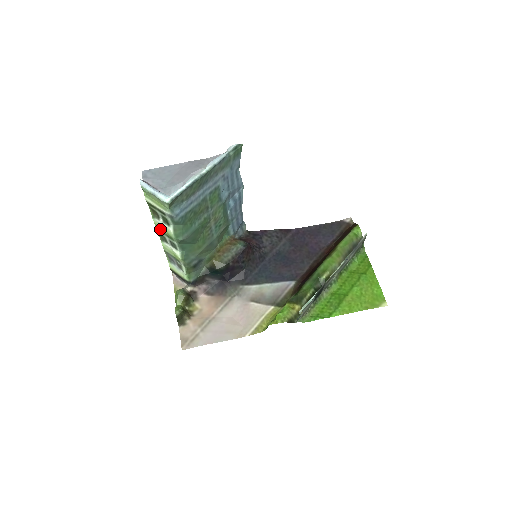
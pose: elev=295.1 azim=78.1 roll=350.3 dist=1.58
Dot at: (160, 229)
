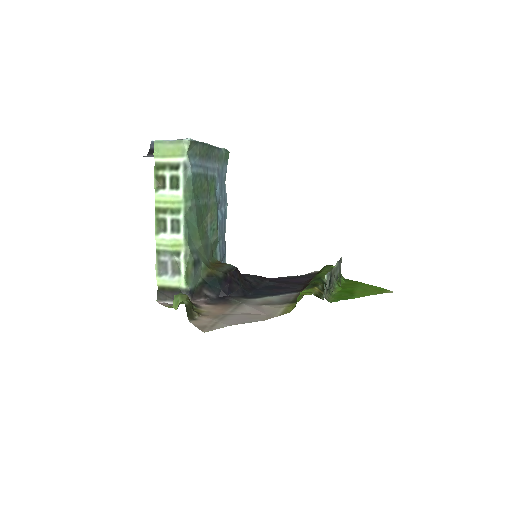
Dot at: (162, 205)
